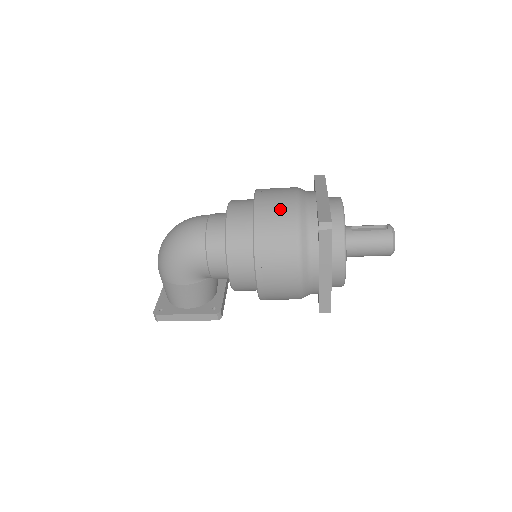
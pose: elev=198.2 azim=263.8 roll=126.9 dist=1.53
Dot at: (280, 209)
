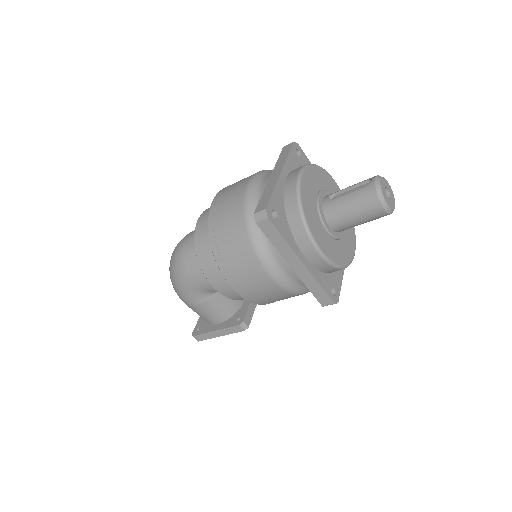
Dot at: (230, 208)
